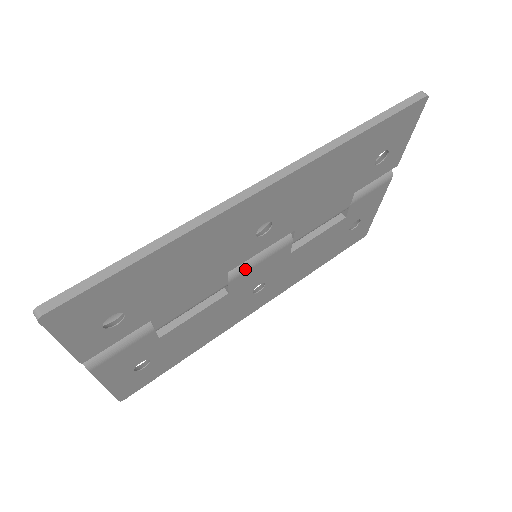
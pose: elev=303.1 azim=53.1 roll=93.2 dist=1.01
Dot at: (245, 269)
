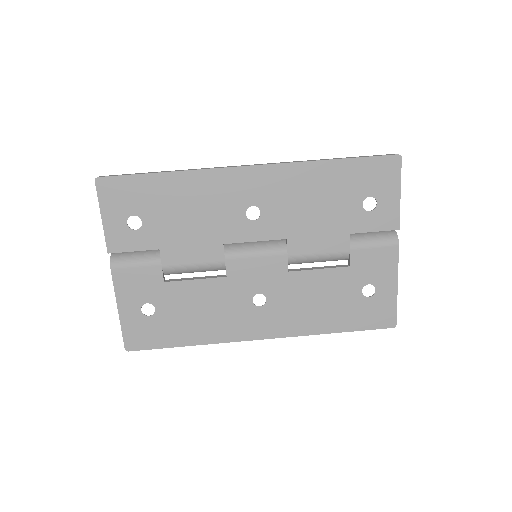
Dot at: (241, 255)
